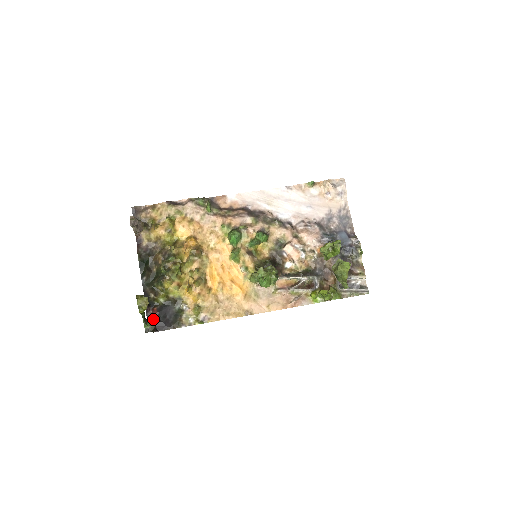
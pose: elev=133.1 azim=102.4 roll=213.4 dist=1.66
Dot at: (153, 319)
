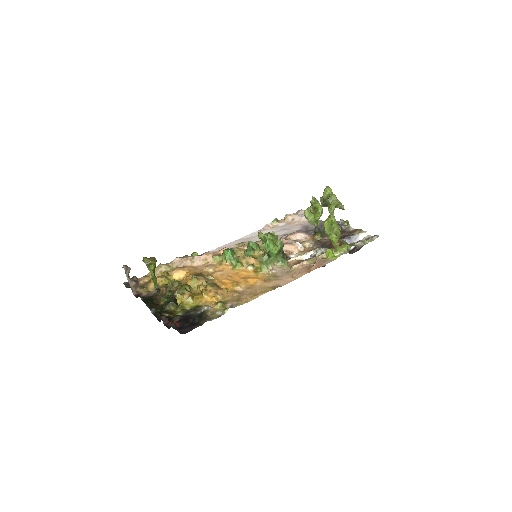
Dot at: (175, 326)
